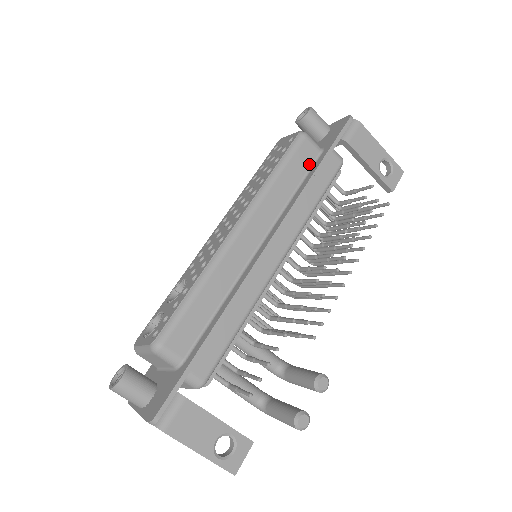
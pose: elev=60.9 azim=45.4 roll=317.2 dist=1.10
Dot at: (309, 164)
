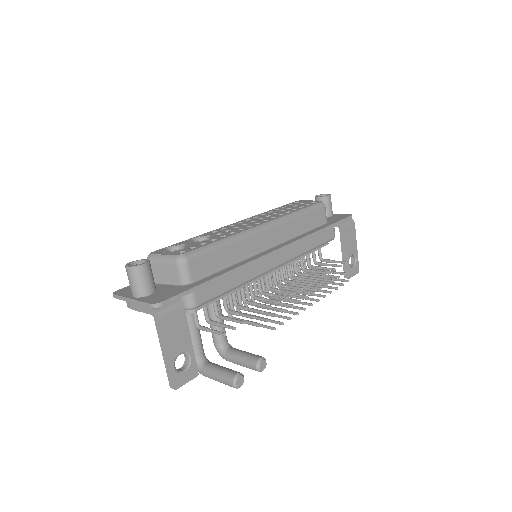
Dot at: (318, 223)
